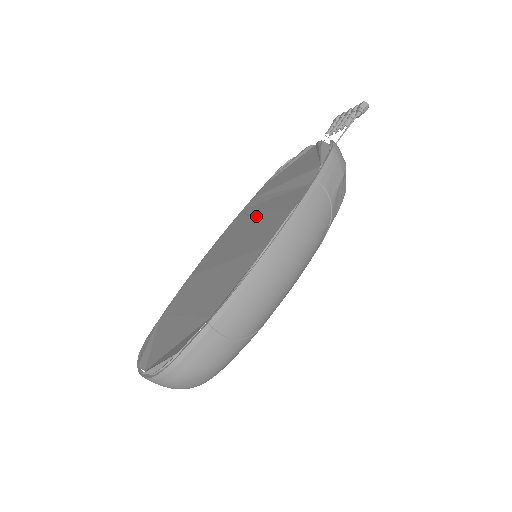
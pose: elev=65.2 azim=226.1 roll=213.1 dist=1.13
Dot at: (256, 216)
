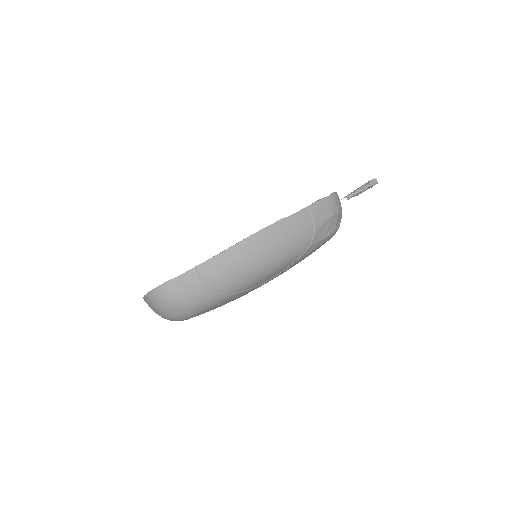
Dot at: occluded
